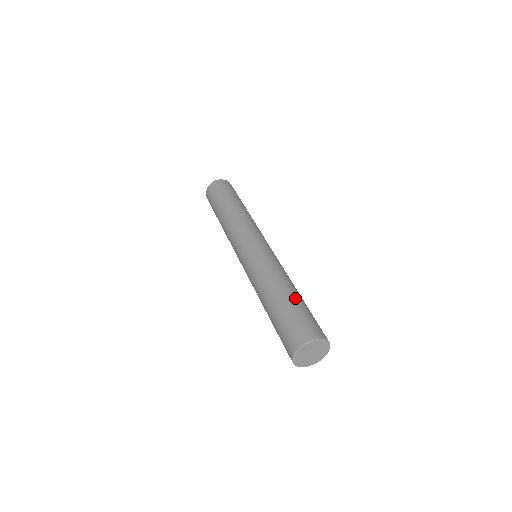
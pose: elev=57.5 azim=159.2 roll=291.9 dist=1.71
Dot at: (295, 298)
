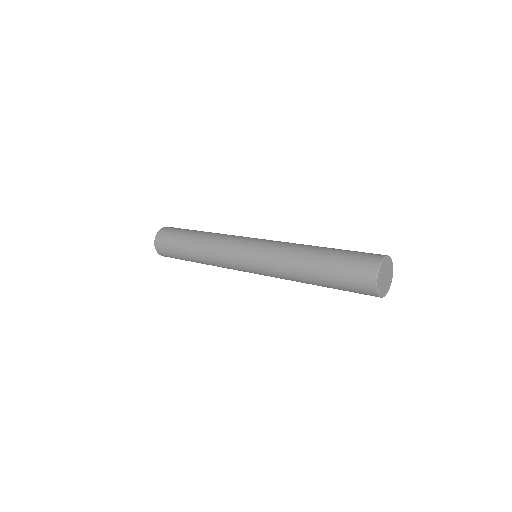
Dot at: (327, 254)
